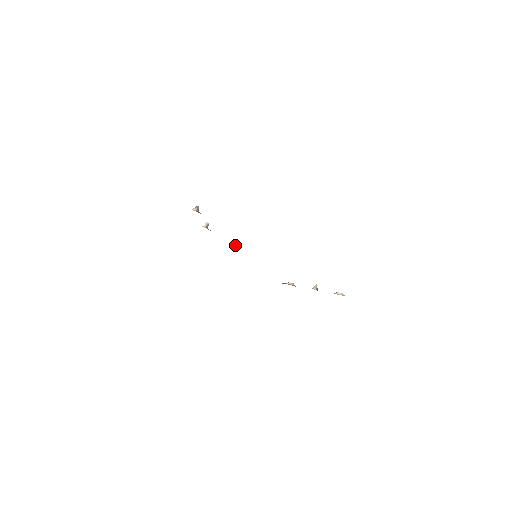
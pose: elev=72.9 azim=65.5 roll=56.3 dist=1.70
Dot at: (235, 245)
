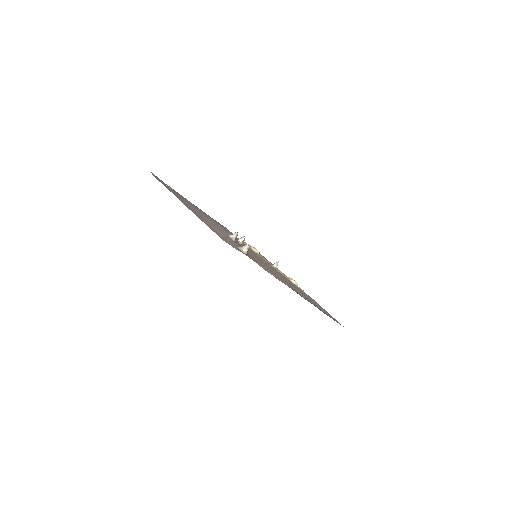
Dot at: (243, 242)
